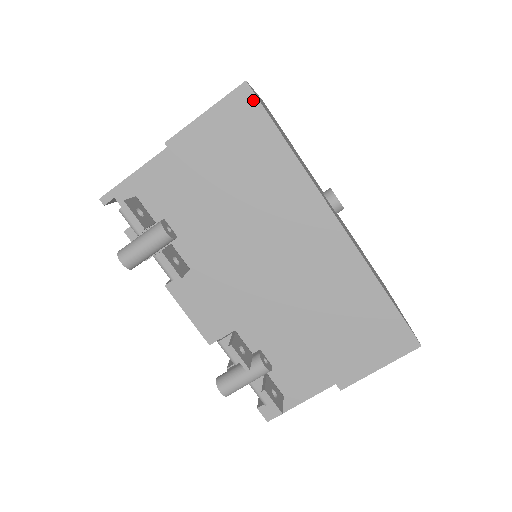
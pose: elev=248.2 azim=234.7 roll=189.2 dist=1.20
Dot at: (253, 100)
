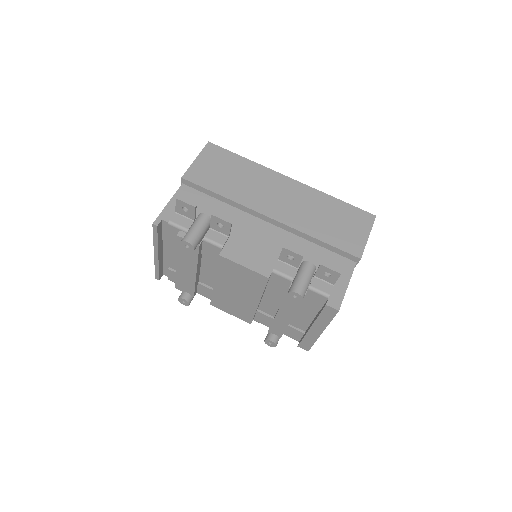
Dot at: (216, 147)
